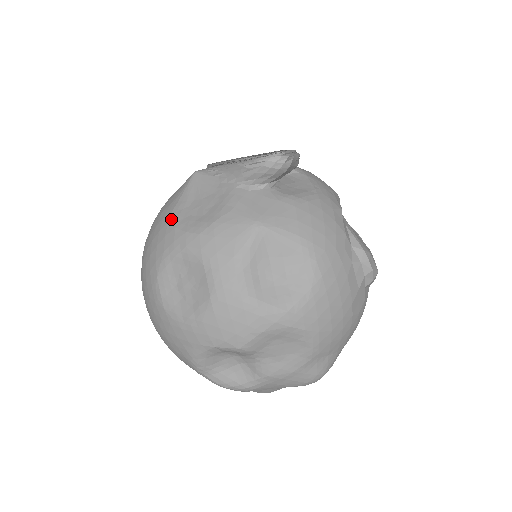
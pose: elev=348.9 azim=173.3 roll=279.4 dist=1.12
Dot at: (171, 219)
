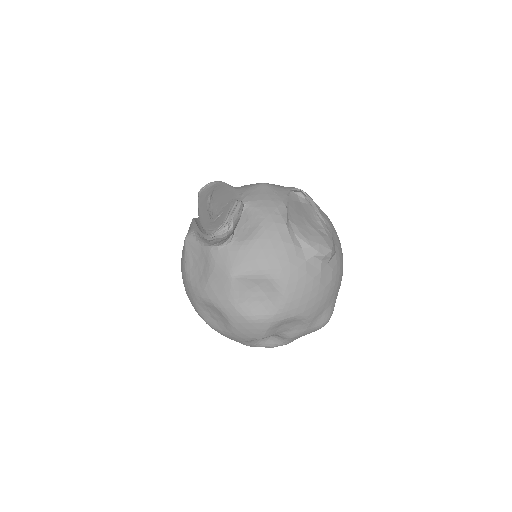
Dot at: (187, 278)
